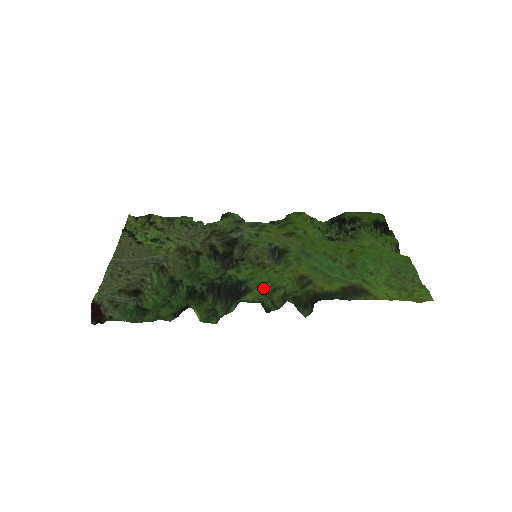
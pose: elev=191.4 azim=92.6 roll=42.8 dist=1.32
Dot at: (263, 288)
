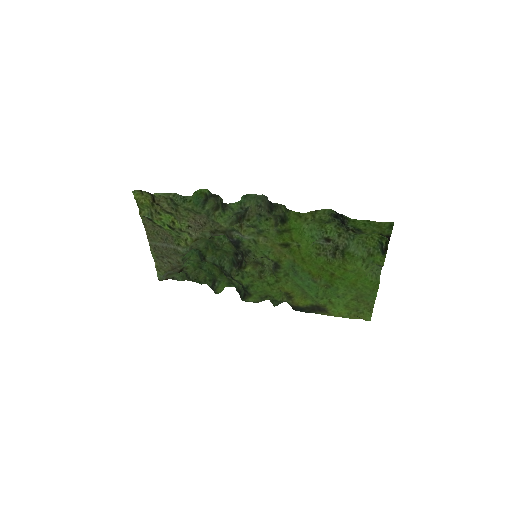
Dot at: (259, 295)
